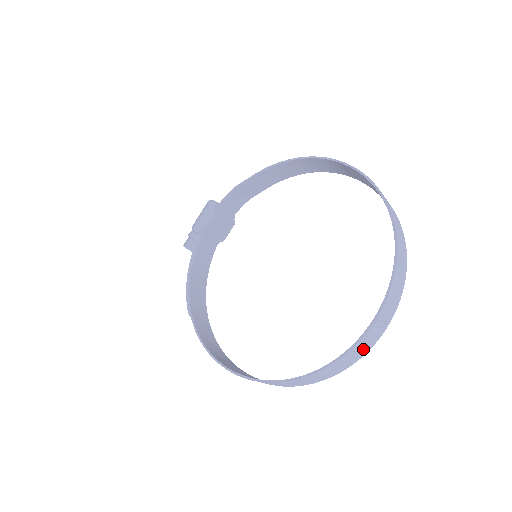
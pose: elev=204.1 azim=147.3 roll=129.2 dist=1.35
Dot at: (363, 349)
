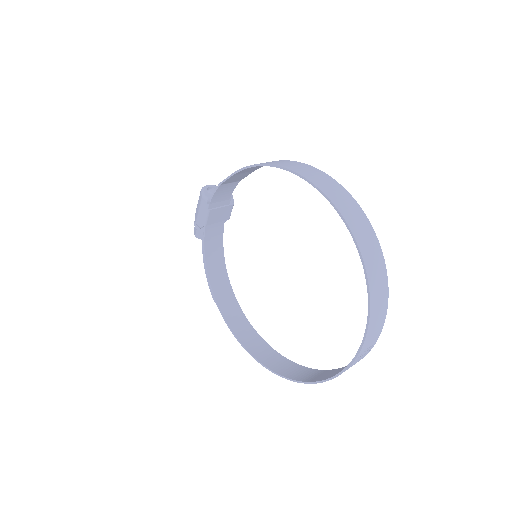
Dot at: occluded
